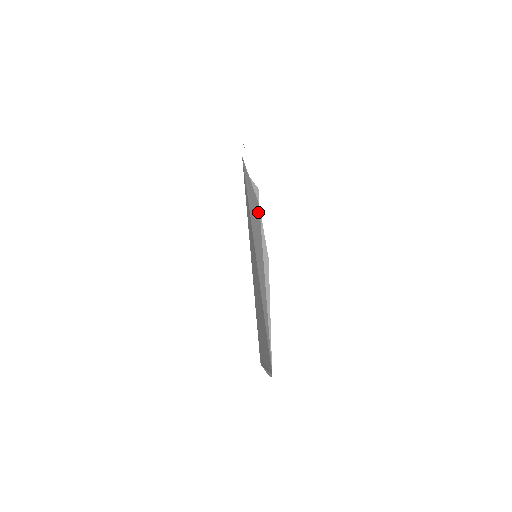
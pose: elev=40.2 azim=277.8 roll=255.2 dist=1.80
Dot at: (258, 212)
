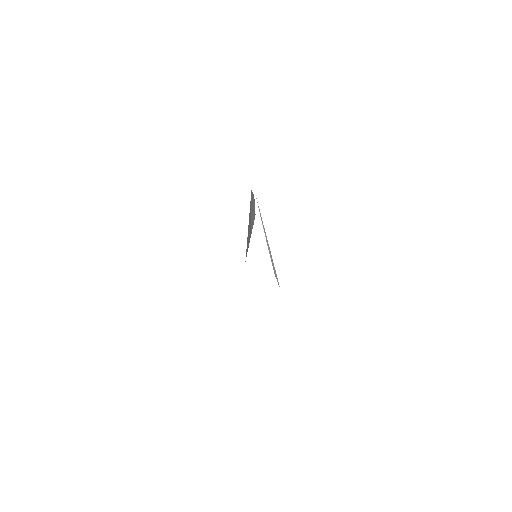
Dot at: occluded
